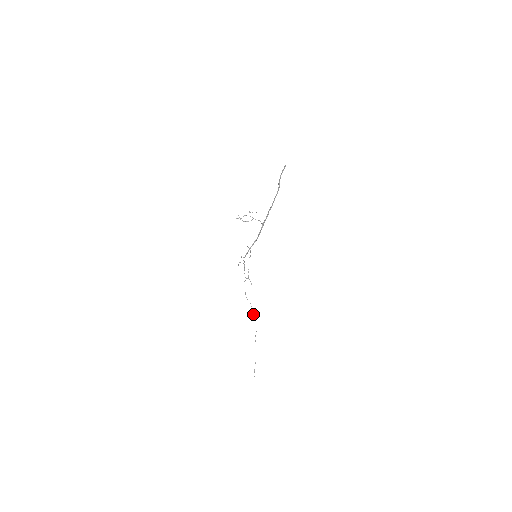
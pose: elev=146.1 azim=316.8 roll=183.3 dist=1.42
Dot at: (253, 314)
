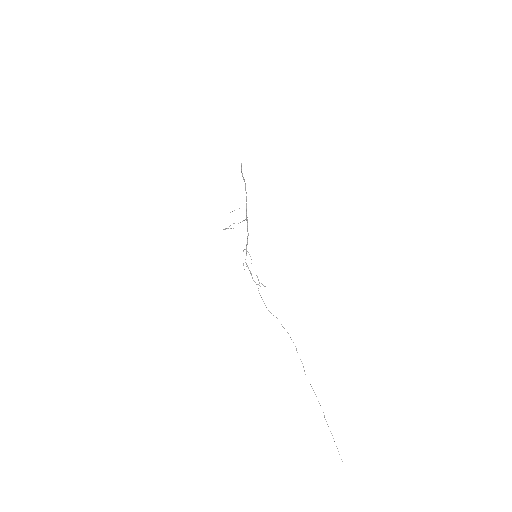
Dot at: occluded
